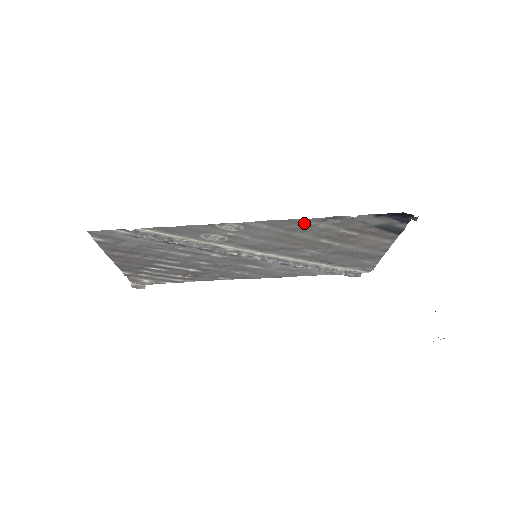
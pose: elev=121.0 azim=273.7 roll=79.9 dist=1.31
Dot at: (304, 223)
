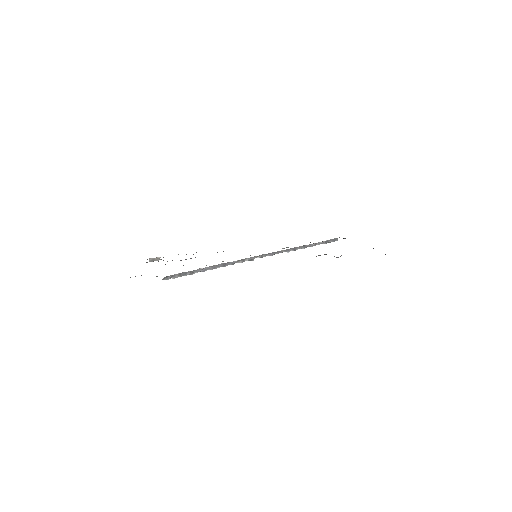
Dot at: occluded
